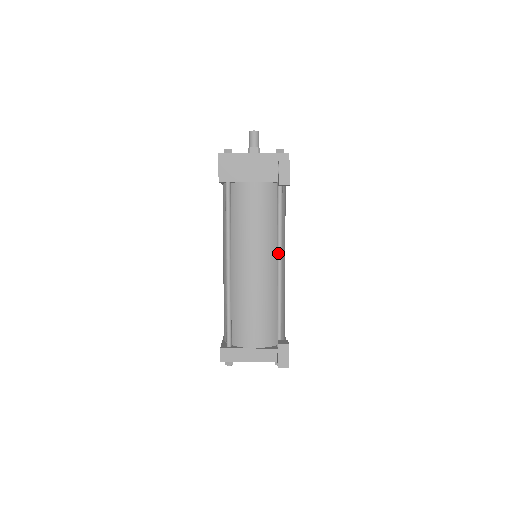
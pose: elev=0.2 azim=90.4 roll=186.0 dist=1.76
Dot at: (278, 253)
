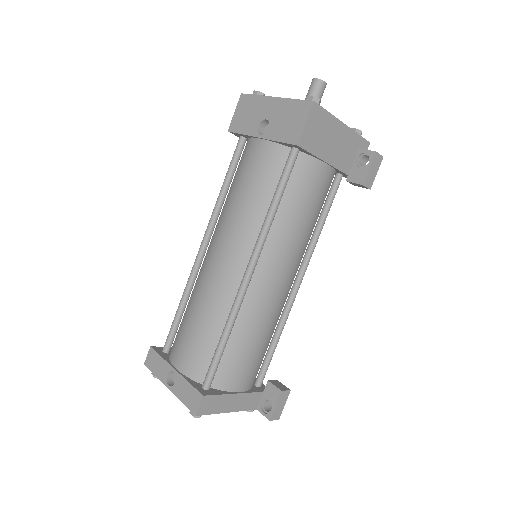
Dot at: (305, 266)
